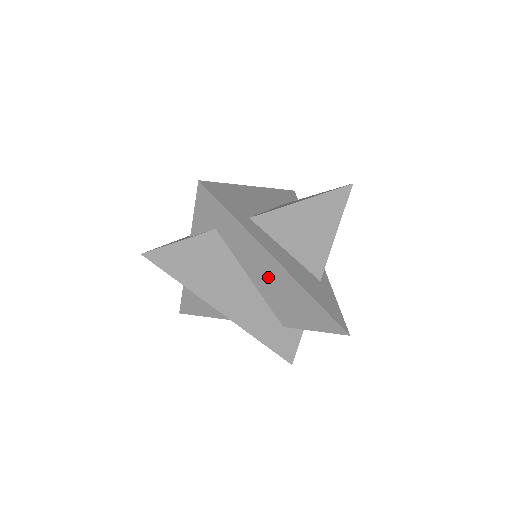
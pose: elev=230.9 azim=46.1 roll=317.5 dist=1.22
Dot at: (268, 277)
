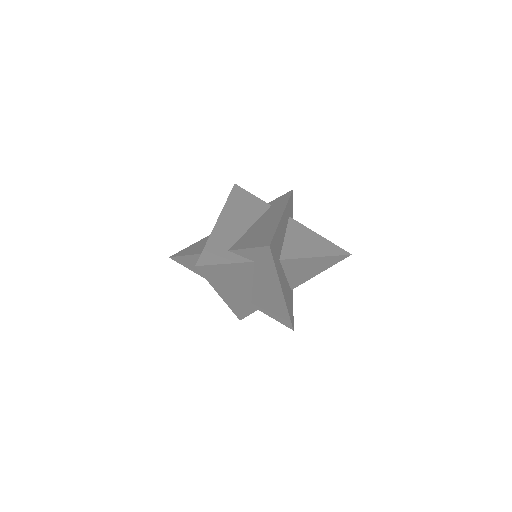
Dot at: (267, 292)
